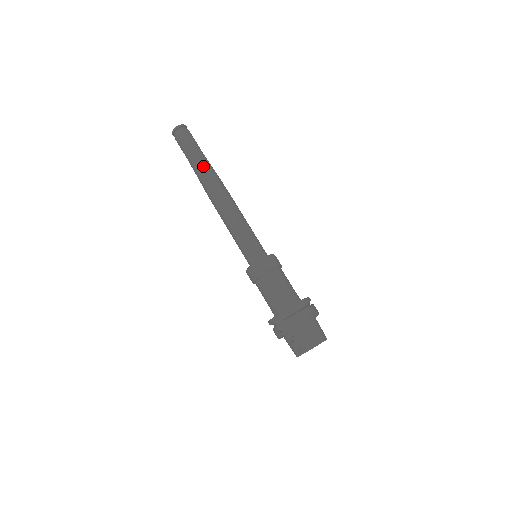
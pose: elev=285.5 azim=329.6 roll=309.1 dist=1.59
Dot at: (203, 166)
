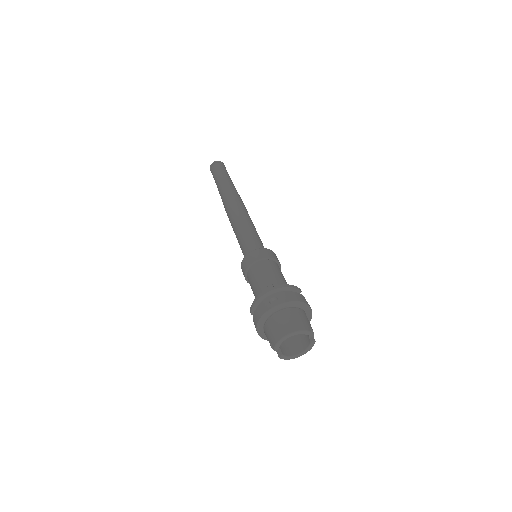
Dot at: (221, 190)
